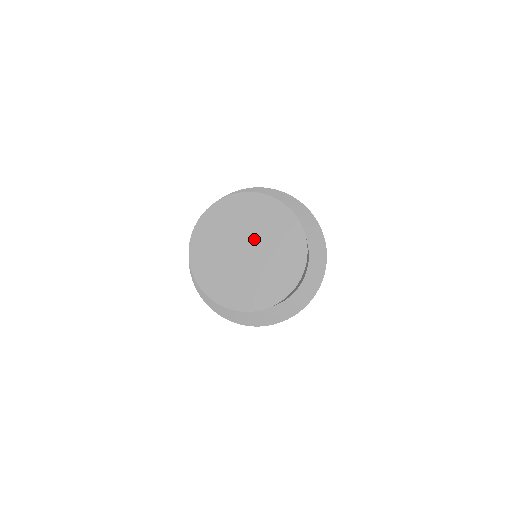
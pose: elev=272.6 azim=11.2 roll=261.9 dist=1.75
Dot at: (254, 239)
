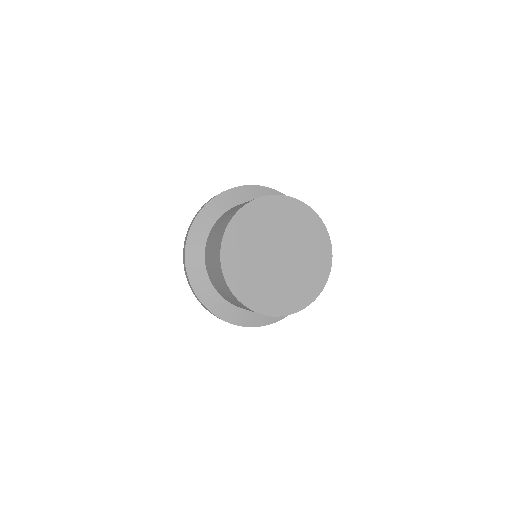
Dot at: (288, 246)
